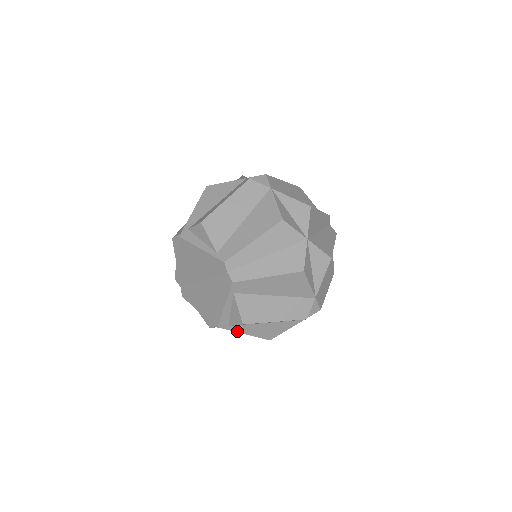
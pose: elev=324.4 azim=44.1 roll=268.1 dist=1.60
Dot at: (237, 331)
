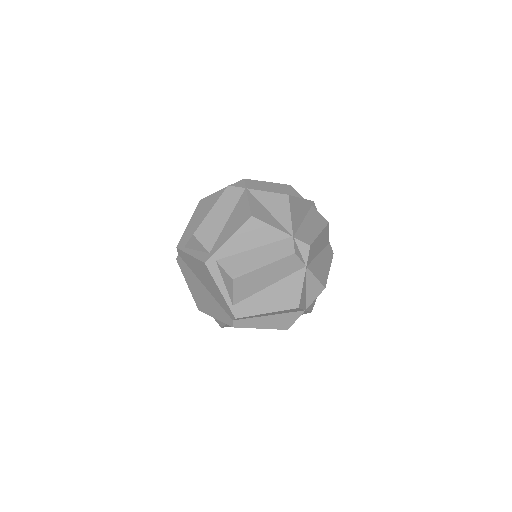
Dot at: occluded
